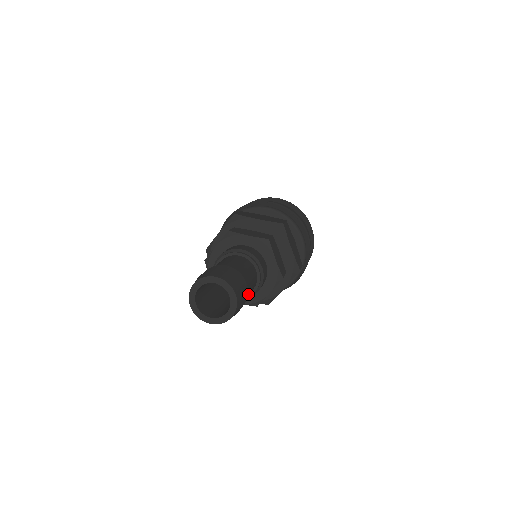
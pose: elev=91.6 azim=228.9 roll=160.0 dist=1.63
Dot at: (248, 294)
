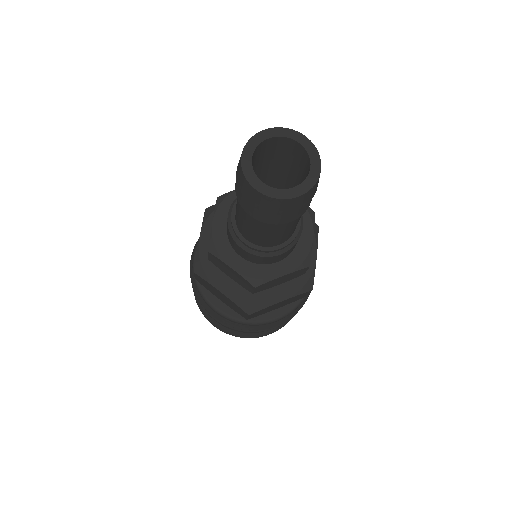
Dot at: occluded
